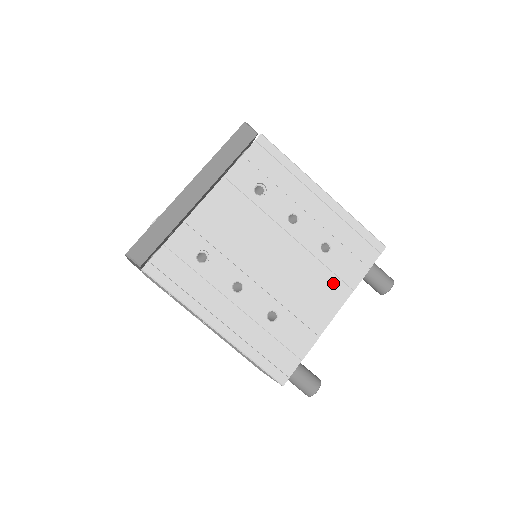
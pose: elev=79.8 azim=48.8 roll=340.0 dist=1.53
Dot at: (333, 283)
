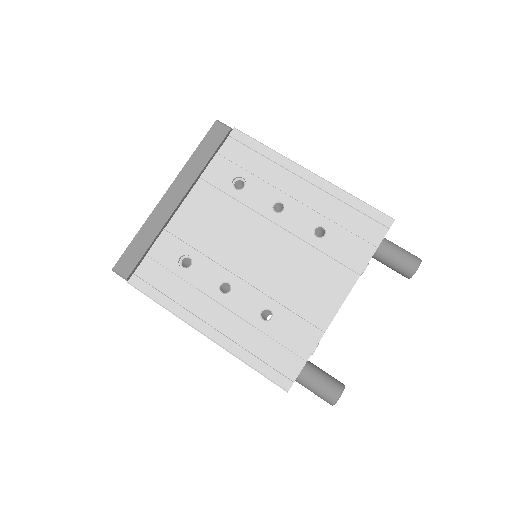
Dot at: (334, 270)
